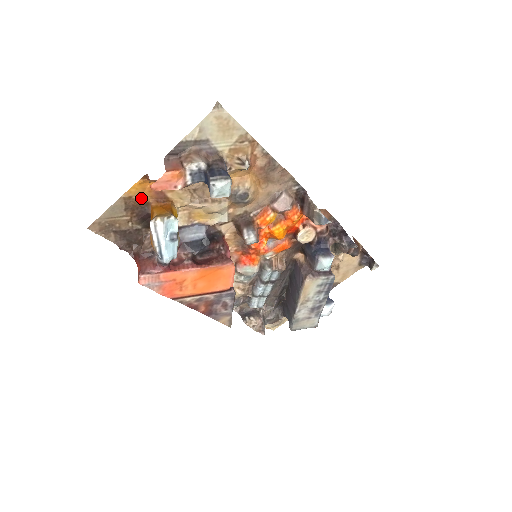
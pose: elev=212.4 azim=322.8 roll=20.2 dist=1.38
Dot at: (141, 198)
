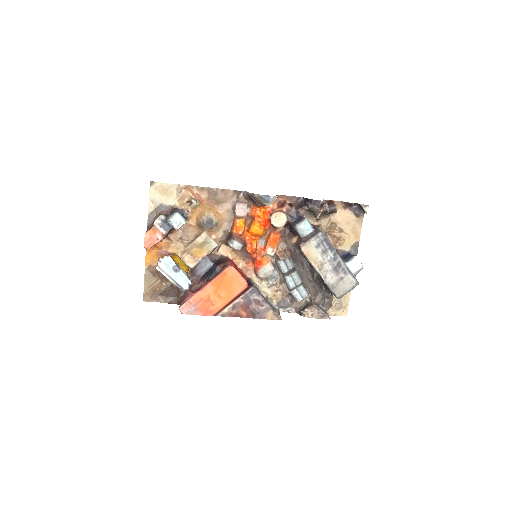
Dot at: occluded
